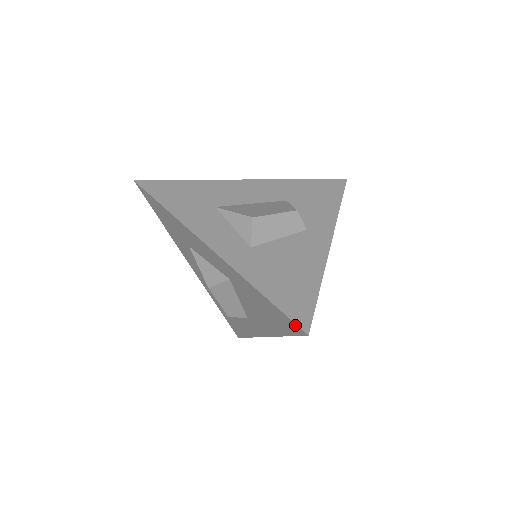
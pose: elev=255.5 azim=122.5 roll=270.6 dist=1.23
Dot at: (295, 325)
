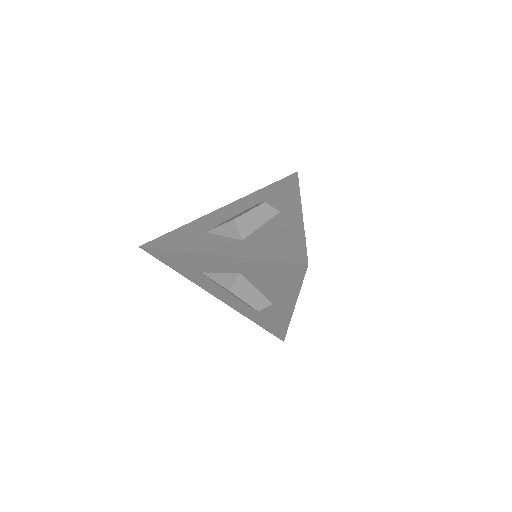
Dot at: (296, 265)
